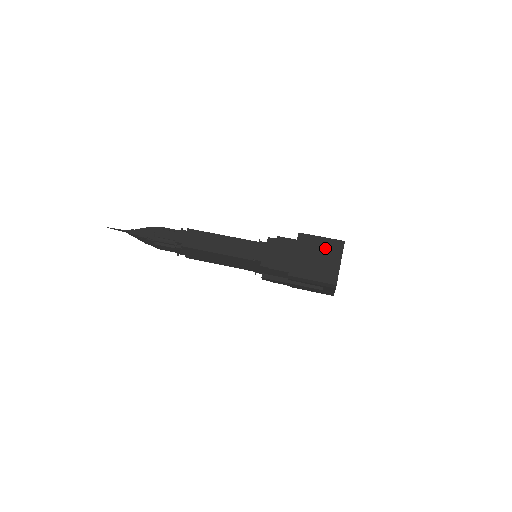
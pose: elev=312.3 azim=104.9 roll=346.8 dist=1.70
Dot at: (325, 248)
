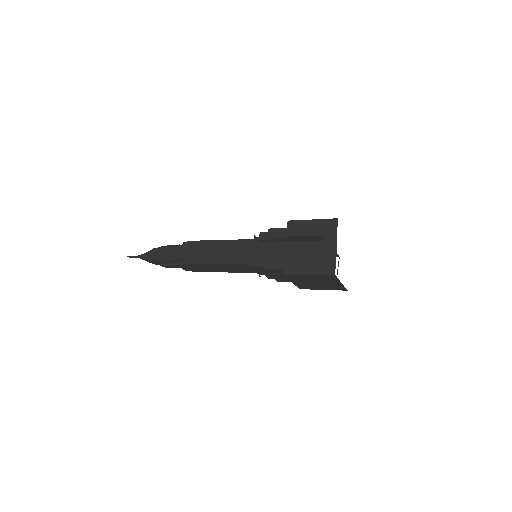
Dot at: occluded
